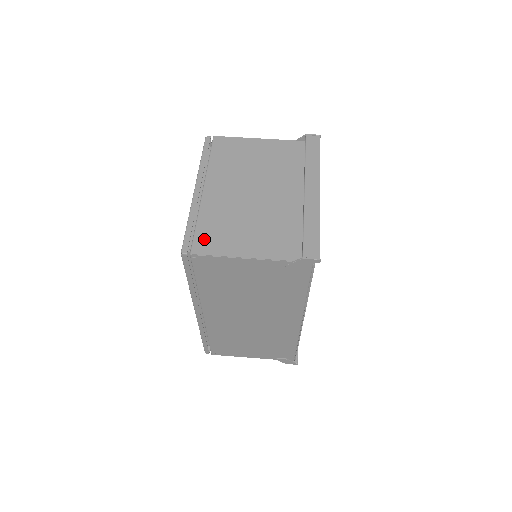
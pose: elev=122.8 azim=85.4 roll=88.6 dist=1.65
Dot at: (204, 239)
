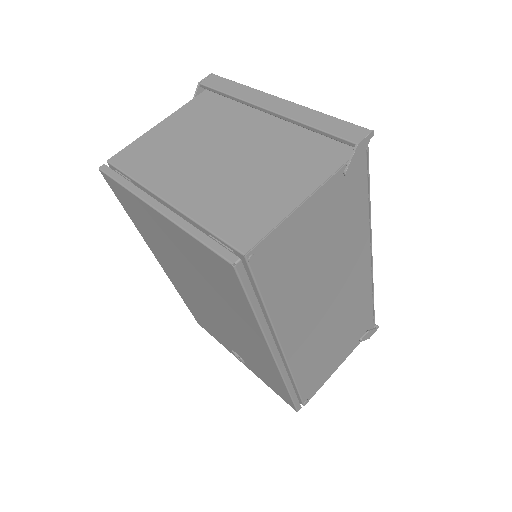
Dot at: (237, 230)
